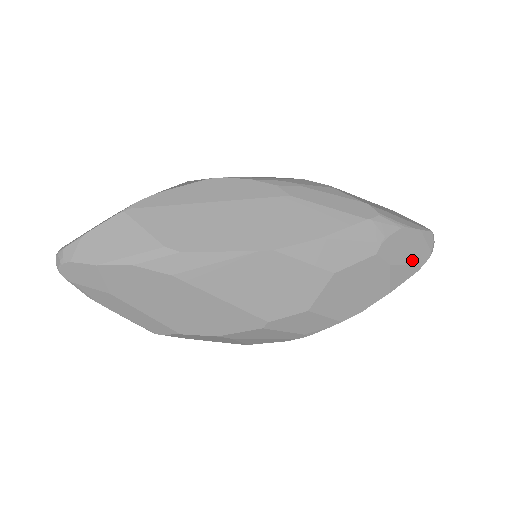
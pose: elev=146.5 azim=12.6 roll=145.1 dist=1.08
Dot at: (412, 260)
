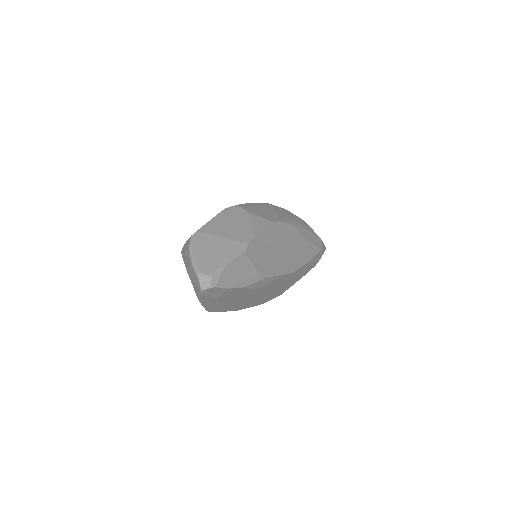
Dot at: occluded
